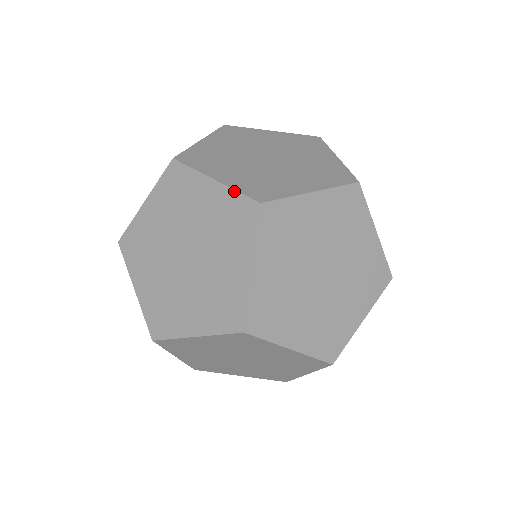
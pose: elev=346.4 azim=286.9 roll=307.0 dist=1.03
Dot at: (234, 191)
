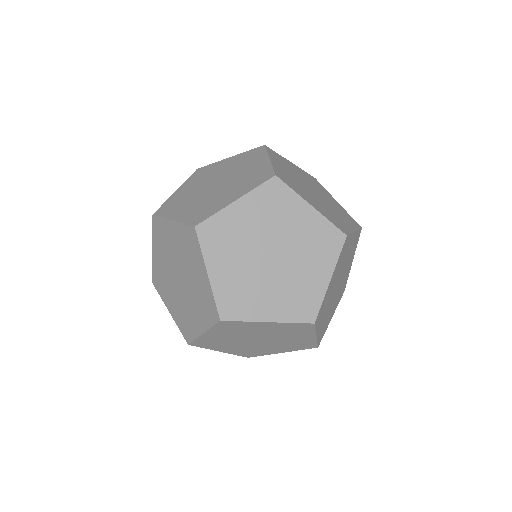
Dot at: (182, 224)
